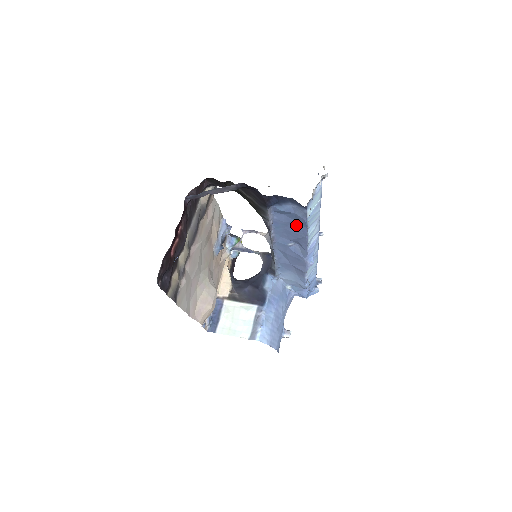
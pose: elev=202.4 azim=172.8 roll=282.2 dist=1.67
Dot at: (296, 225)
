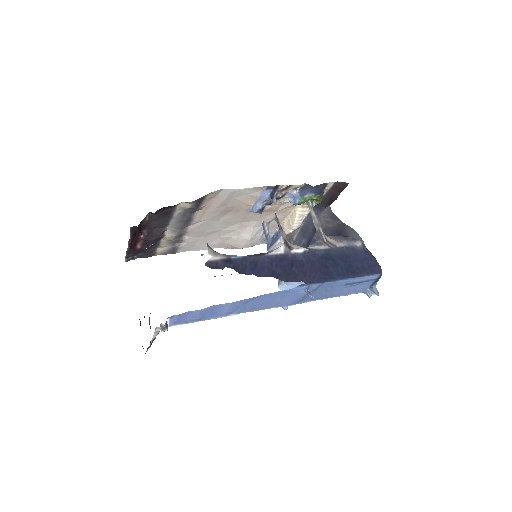
Dot at: occluded
